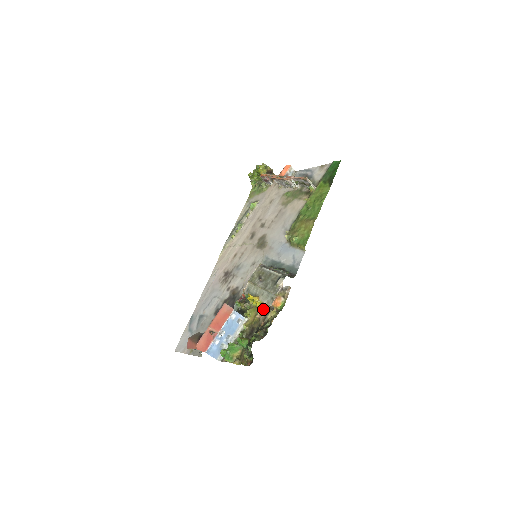
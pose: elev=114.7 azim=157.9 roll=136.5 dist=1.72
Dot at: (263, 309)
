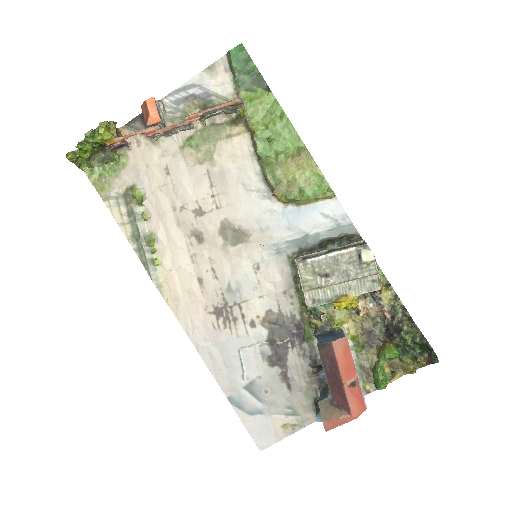
Dot at: (362, 301)
